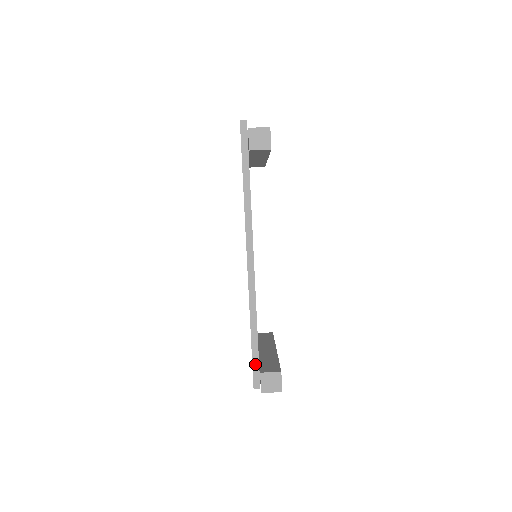
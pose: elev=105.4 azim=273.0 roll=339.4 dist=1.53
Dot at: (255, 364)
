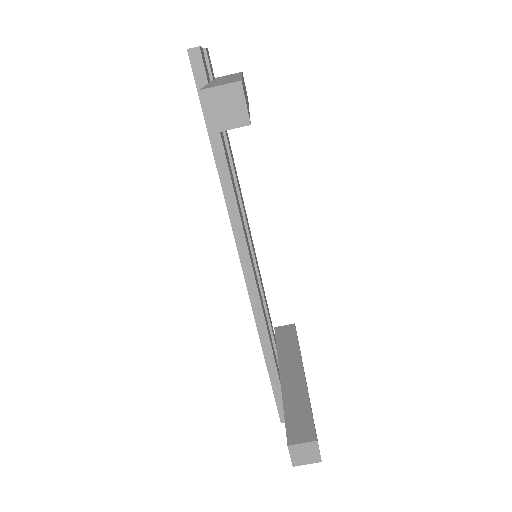
Dot at: (278, 397)
